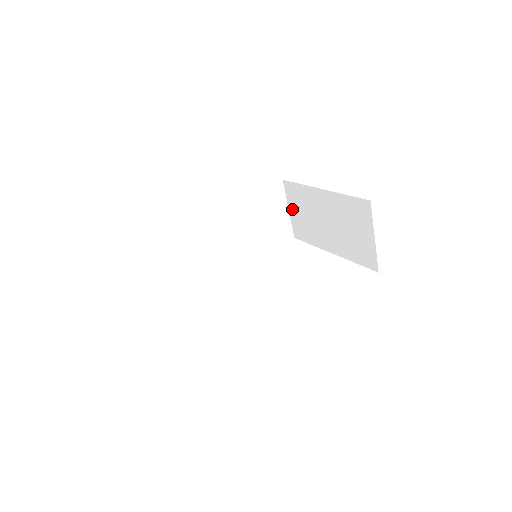
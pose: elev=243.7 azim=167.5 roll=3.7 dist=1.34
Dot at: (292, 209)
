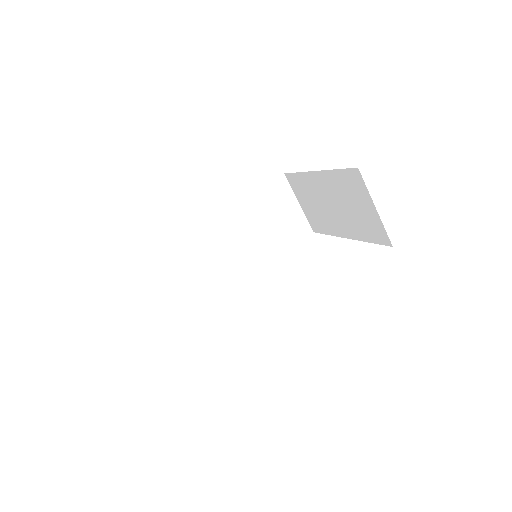
Dot at: (301, 202)
